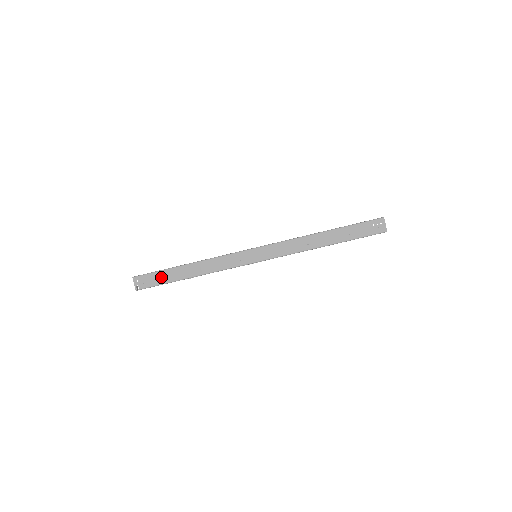
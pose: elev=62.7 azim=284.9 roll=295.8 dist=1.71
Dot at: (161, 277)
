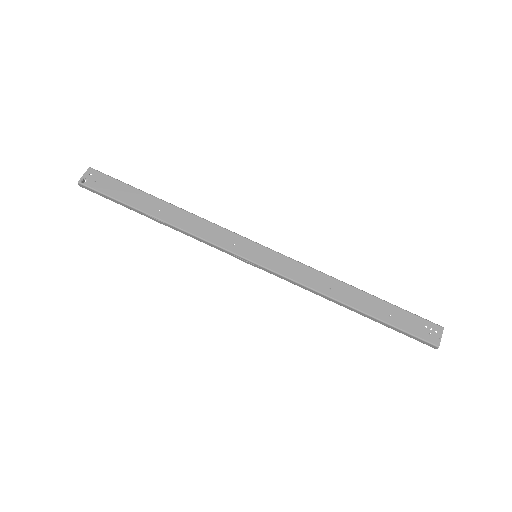
Dot at: (123, 191)
